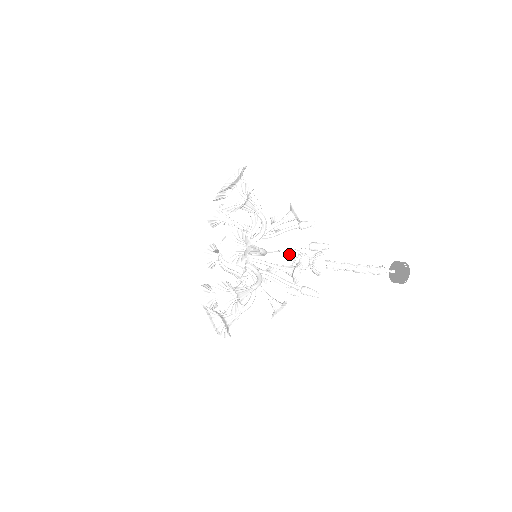
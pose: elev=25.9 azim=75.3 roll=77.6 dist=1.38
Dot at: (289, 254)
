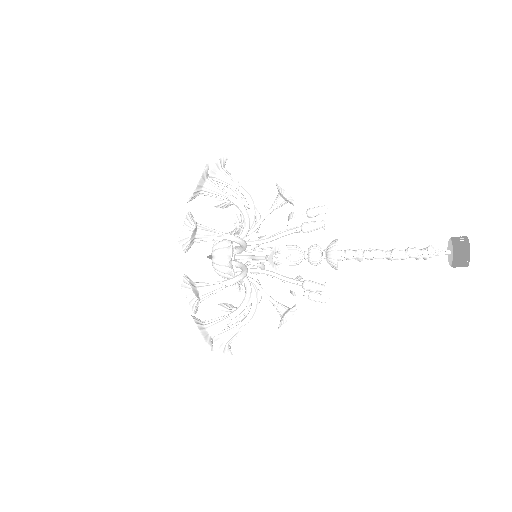
Dot at: (292, 247)
